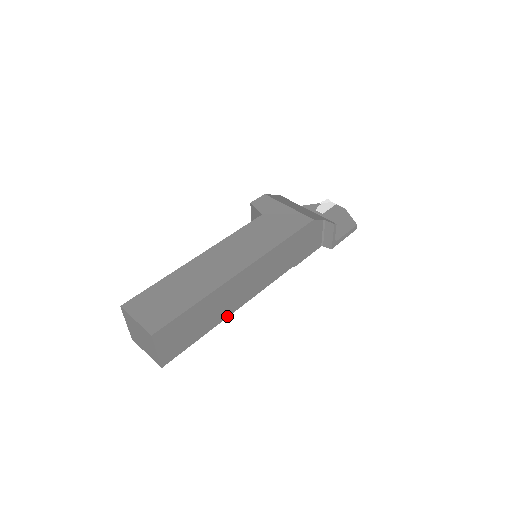
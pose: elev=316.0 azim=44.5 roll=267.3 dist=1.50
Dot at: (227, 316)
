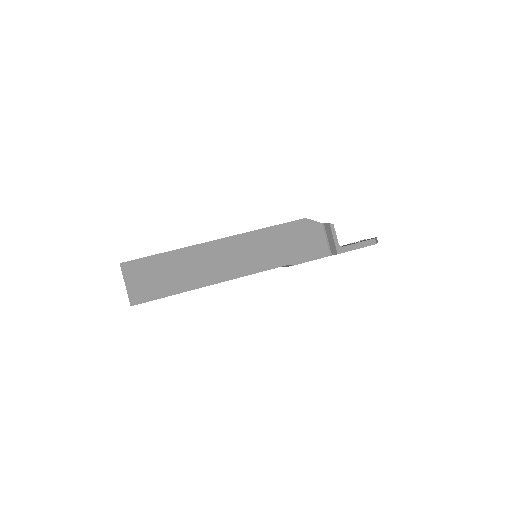
Dot at: (205, 285)
